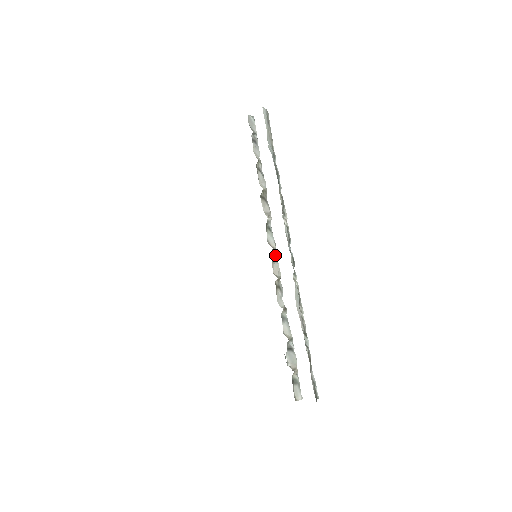
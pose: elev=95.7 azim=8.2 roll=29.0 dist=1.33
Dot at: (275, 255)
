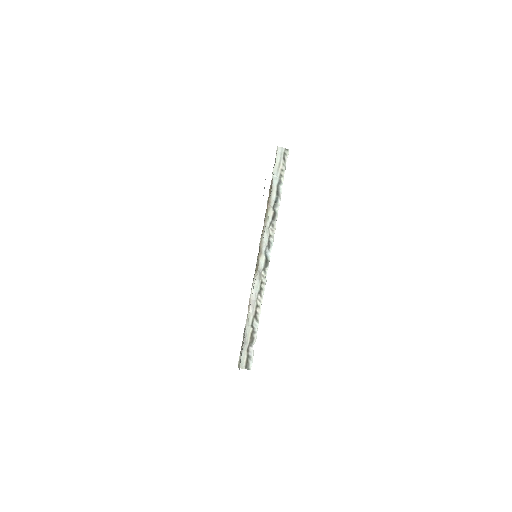
Dot at: occluded
